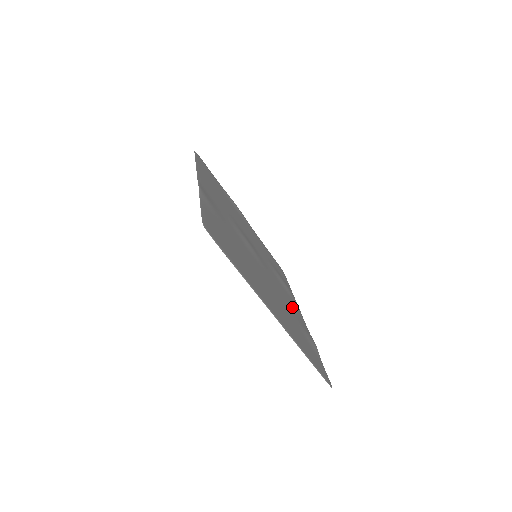
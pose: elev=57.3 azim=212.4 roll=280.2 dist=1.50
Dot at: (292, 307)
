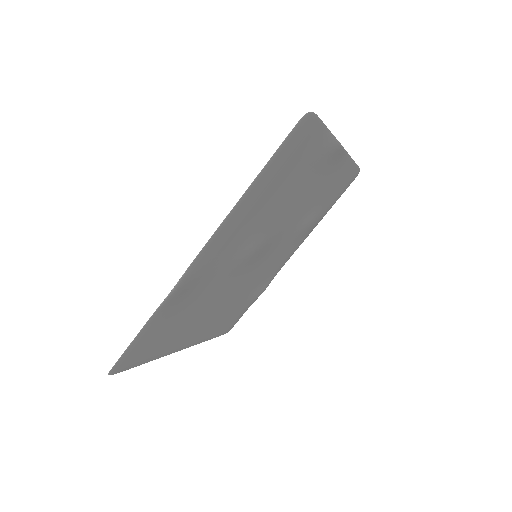
Dot at: (272, 268)
